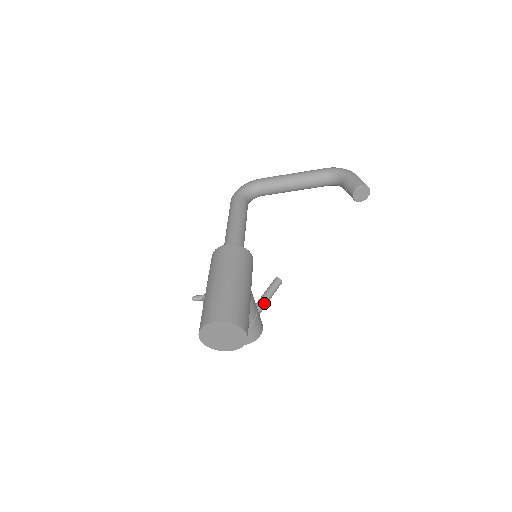
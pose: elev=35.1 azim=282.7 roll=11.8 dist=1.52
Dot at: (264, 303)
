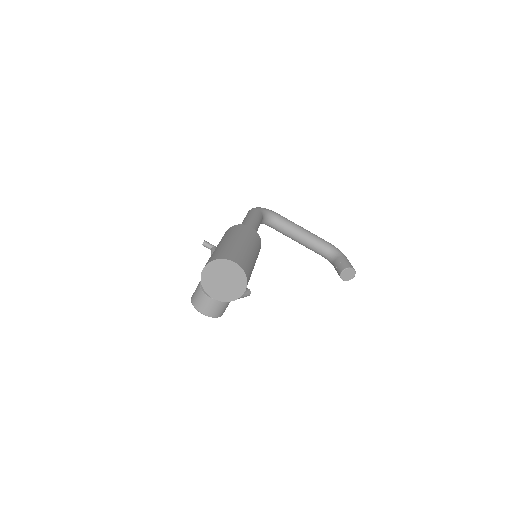
Dot at: occluded
